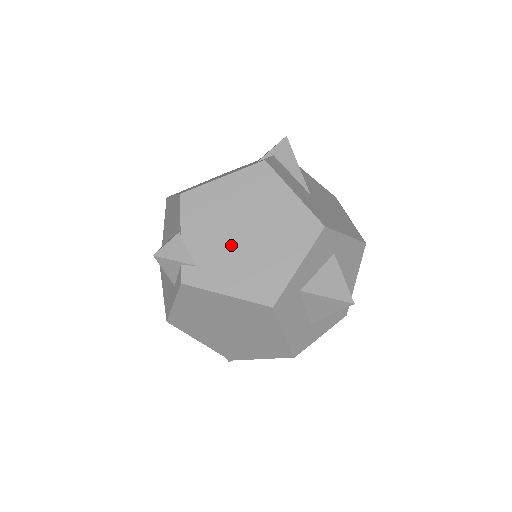
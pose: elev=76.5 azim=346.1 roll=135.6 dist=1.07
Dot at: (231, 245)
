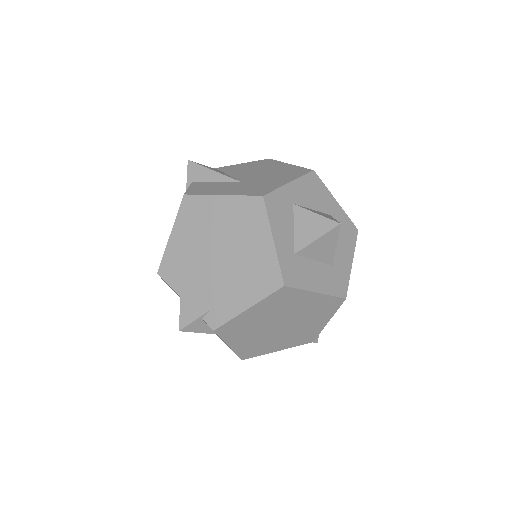
Dot at: (218, 273)
